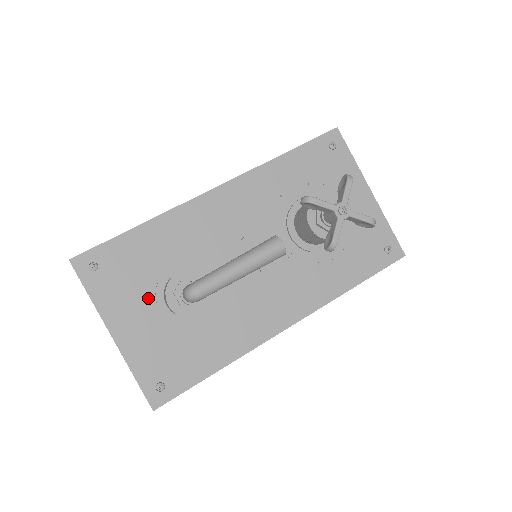
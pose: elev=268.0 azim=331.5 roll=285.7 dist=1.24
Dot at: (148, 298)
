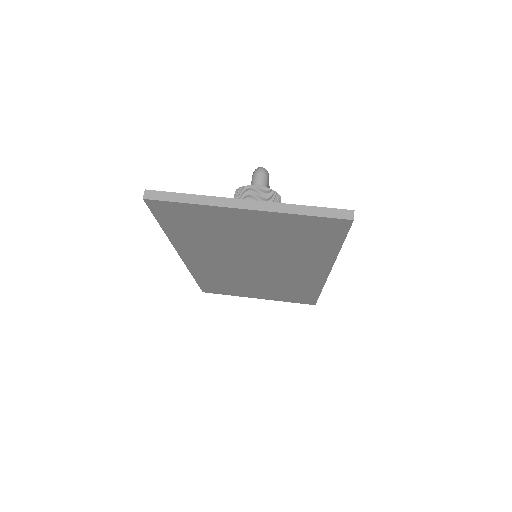
Dot at: occluded
